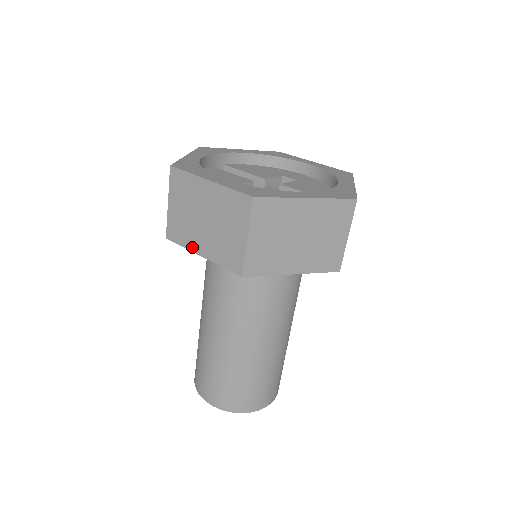
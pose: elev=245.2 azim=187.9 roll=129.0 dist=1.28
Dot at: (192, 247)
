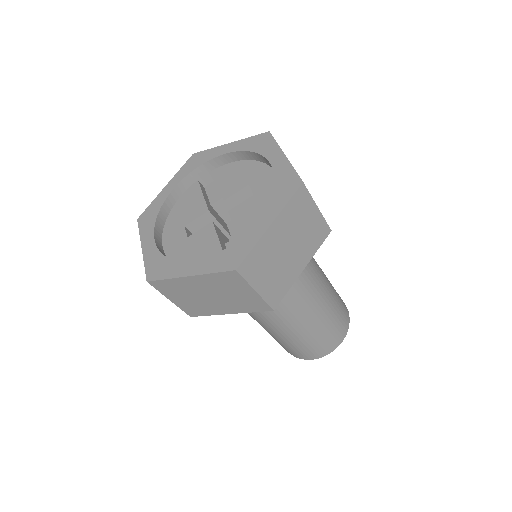
Dot at: occluded
